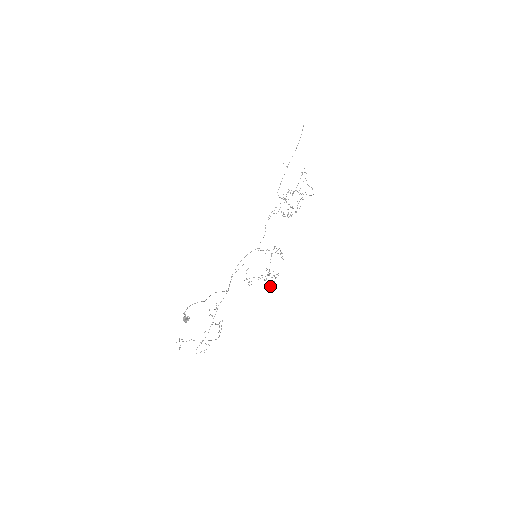
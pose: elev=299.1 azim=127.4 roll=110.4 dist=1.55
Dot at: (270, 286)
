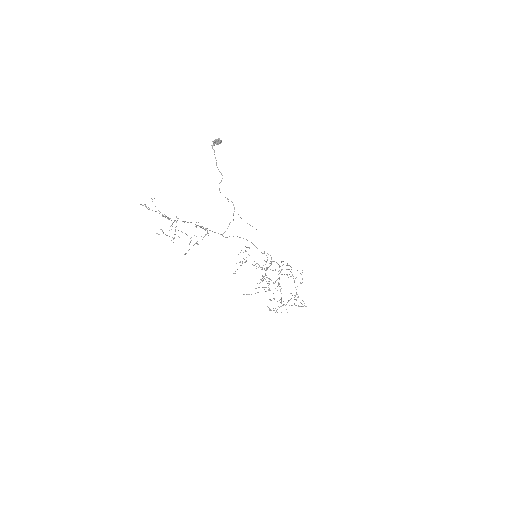
Dot at: (262, 281)
